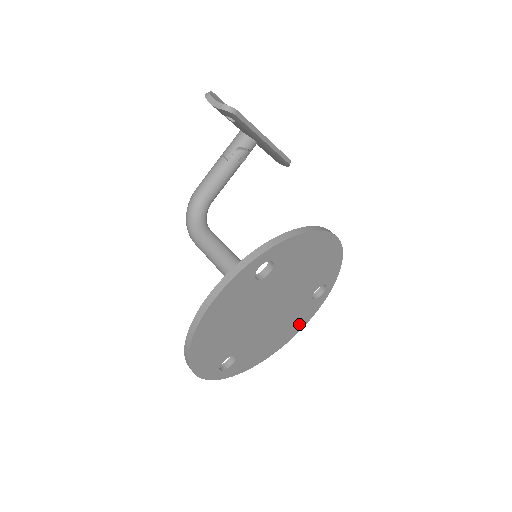
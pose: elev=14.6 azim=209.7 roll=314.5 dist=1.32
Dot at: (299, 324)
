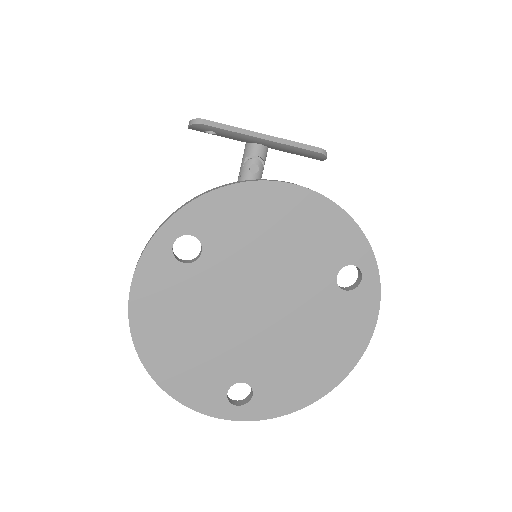
Dot at: (353, 335)
